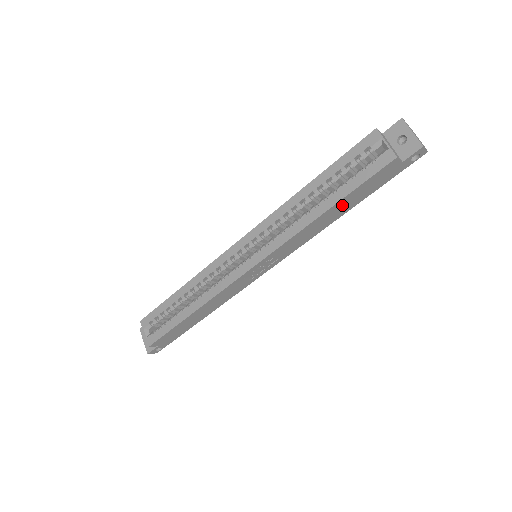
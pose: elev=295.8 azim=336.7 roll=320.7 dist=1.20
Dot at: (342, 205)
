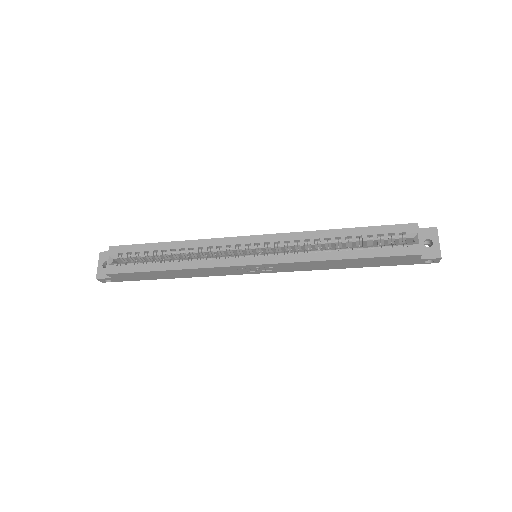
Dot at: (356, 262)
